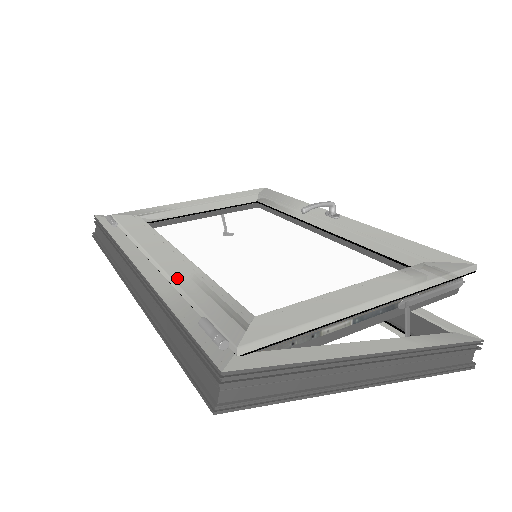
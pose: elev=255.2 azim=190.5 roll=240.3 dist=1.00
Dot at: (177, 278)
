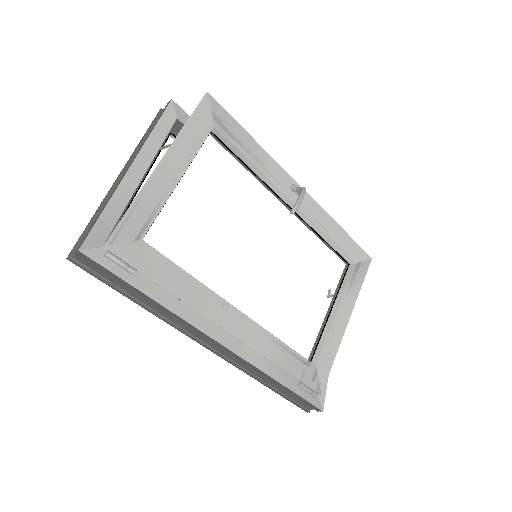
Dot at: (265, 352)
